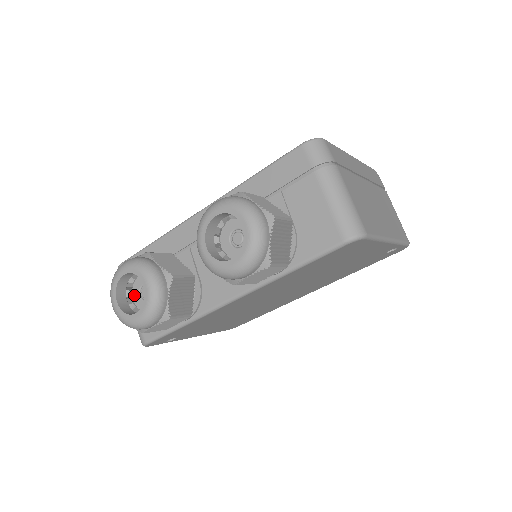
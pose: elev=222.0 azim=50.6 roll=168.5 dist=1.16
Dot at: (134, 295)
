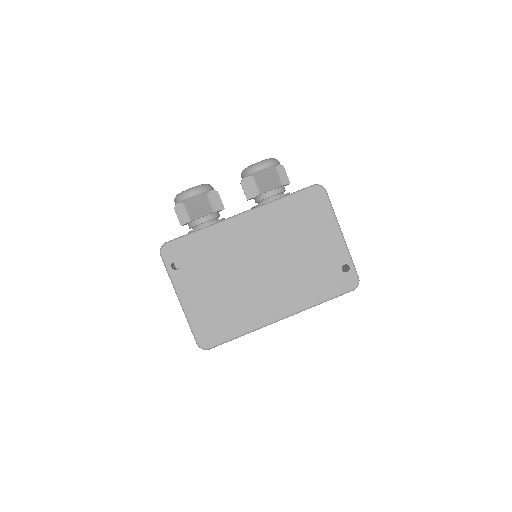
Dot at: occluded
